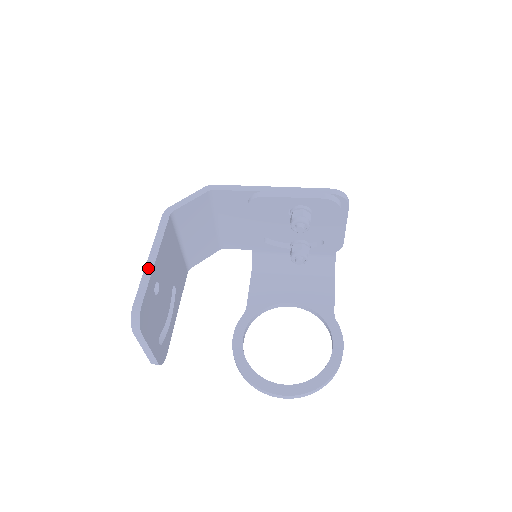
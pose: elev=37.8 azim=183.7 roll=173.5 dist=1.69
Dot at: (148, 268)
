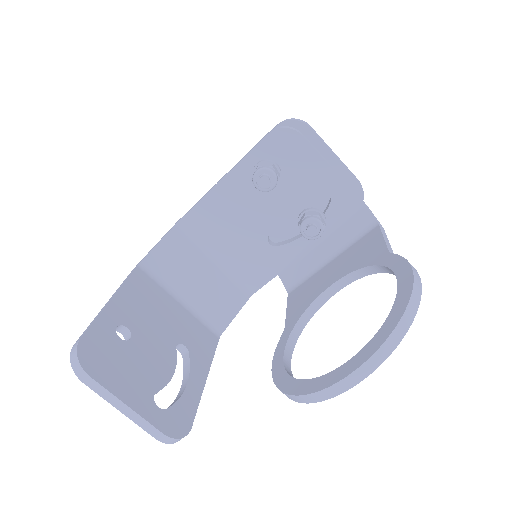
Dot at: occluded
